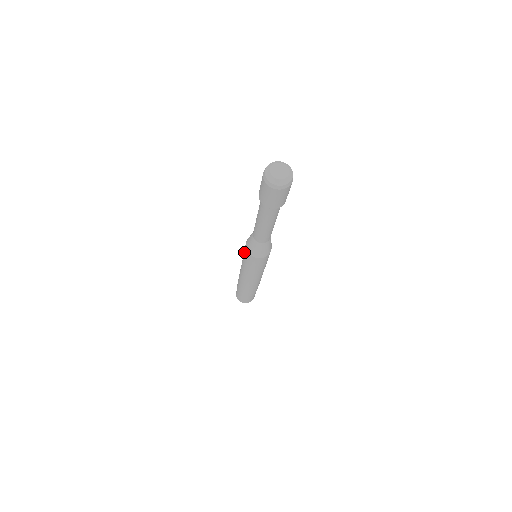
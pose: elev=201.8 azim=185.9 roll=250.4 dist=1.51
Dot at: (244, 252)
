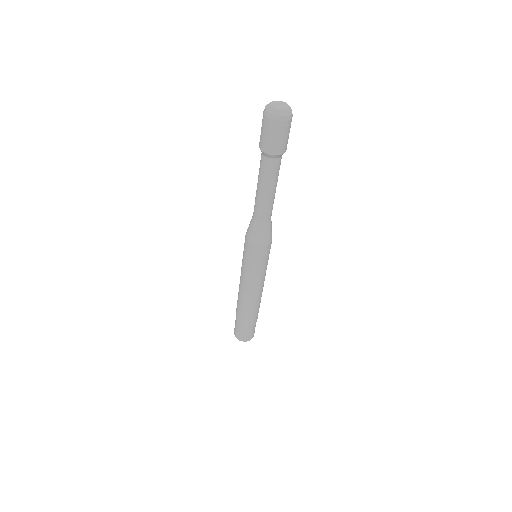
Dot at: occluded
